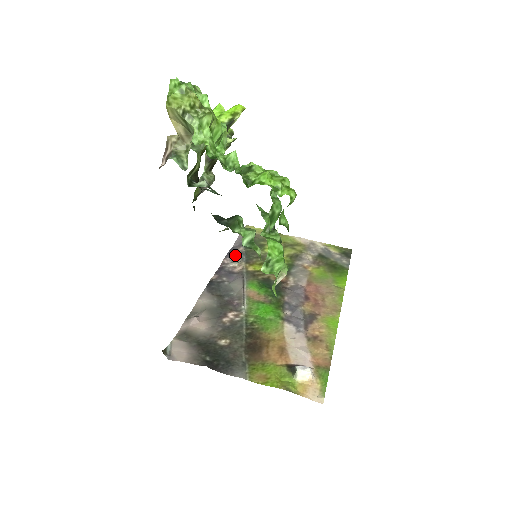
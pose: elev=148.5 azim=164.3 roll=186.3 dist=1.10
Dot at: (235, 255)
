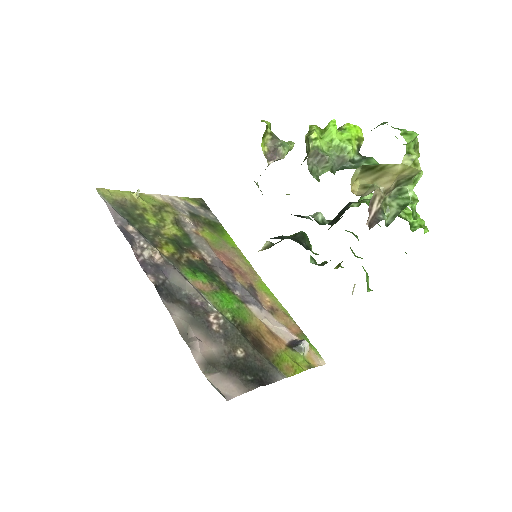
Dot at: (134, 239)
